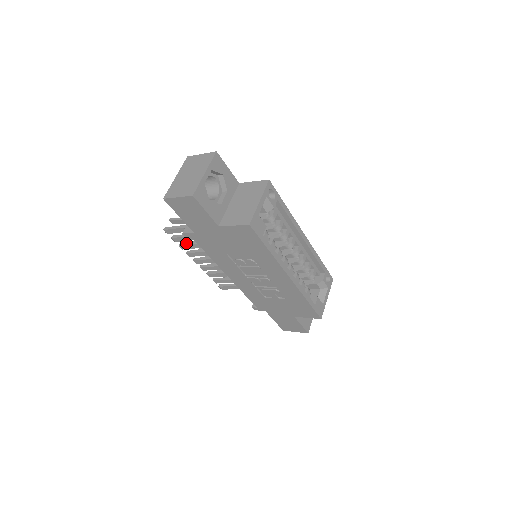
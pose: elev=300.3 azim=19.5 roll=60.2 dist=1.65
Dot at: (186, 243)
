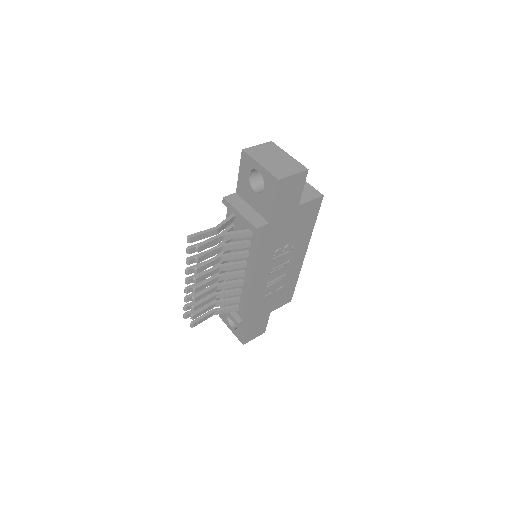
Dot at: (204, 263)
